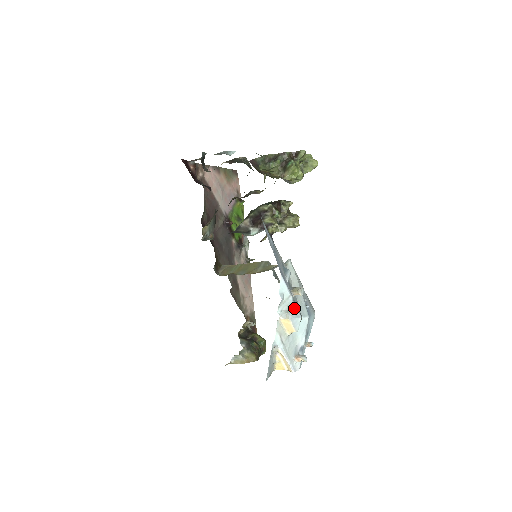
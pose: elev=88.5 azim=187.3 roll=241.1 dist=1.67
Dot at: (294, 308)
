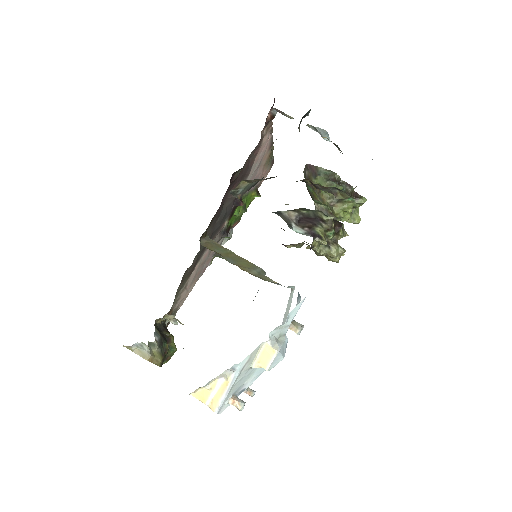
Dot at: (285, 342)
